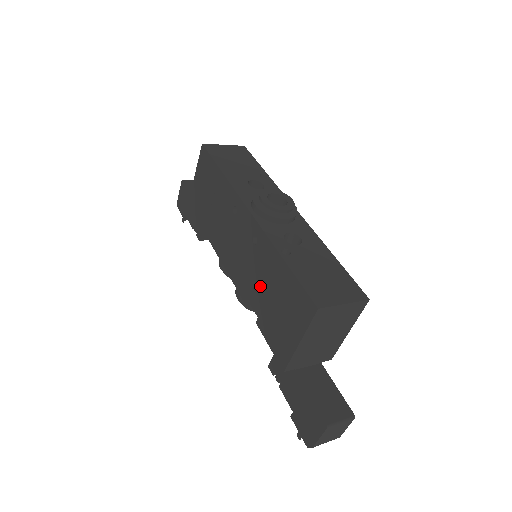
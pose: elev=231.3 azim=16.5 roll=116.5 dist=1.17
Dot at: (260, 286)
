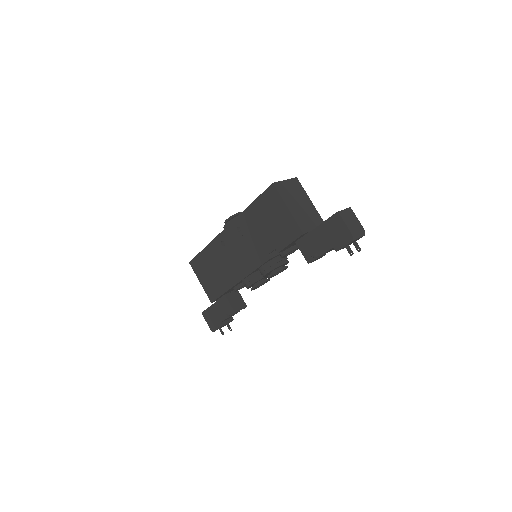
Dot at: (260, 236)
